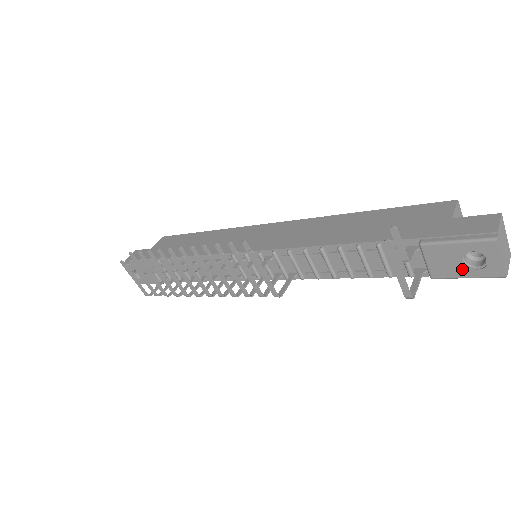
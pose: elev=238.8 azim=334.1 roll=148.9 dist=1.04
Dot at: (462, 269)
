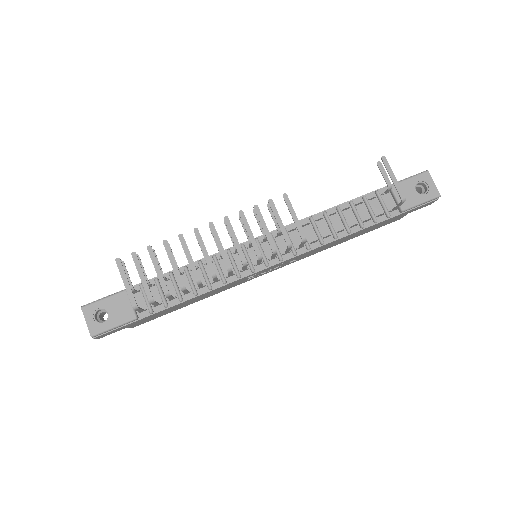
Dot at: (417, 197)
